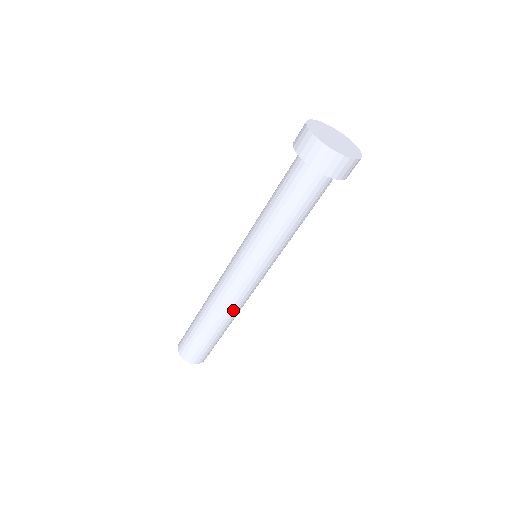
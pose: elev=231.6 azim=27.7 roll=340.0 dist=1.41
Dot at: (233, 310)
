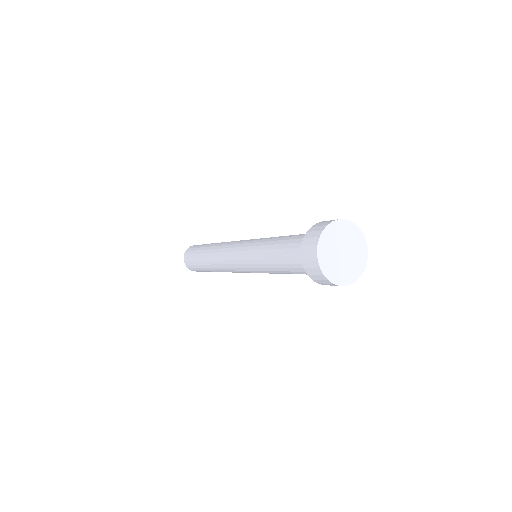
Dot at: occluded
